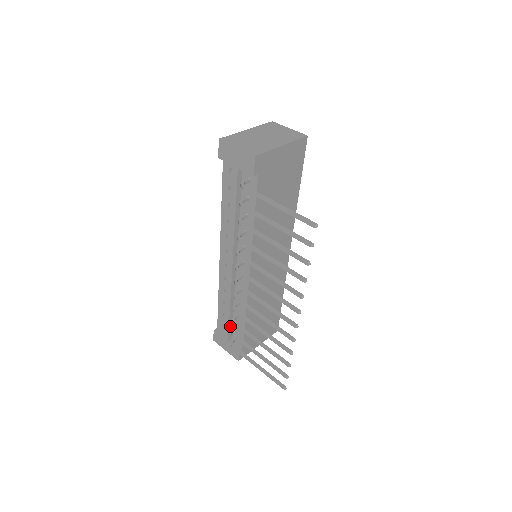
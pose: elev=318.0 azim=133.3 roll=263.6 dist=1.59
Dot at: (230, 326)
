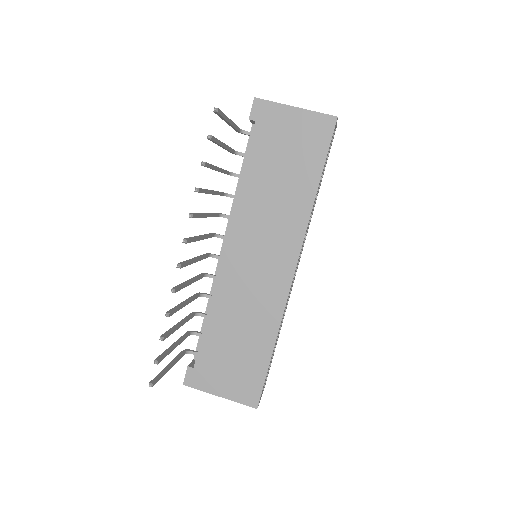
Dot at: occluded
